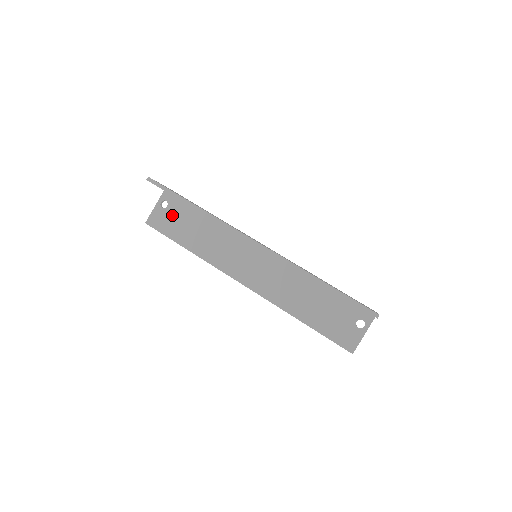
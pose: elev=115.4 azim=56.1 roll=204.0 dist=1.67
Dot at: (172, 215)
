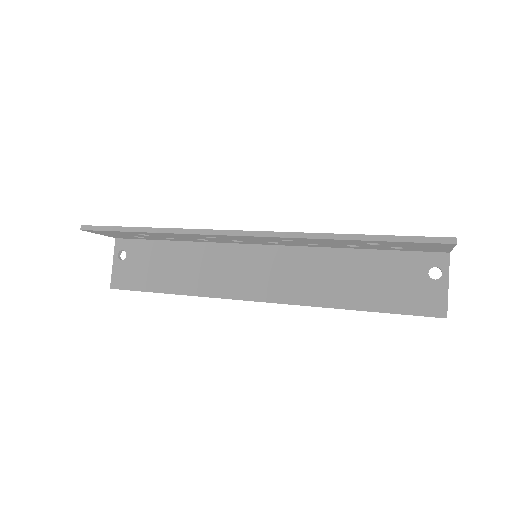
Dot at: (136, 263)
